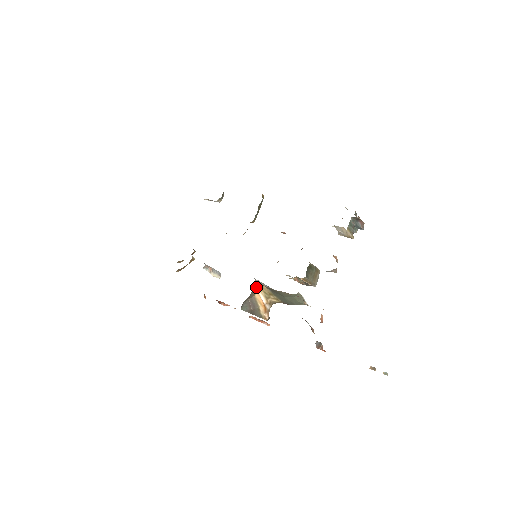
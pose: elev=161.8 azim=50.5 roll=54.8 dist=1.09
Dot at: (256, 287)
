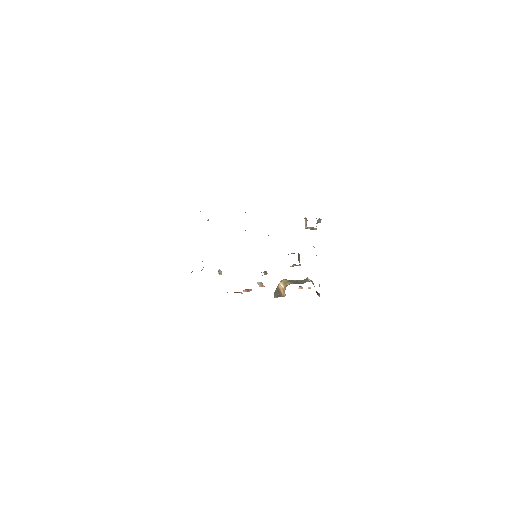
Dot at: (280, 282)
